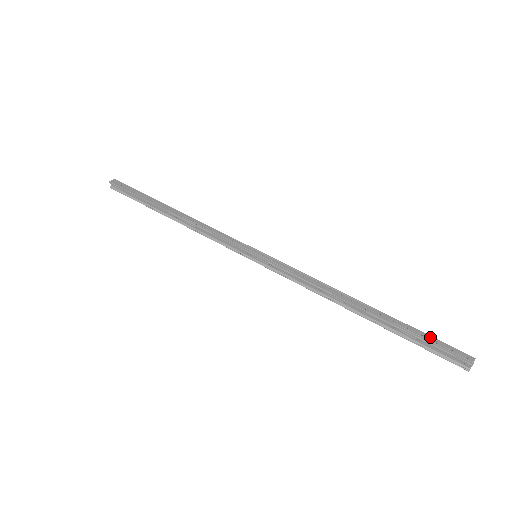
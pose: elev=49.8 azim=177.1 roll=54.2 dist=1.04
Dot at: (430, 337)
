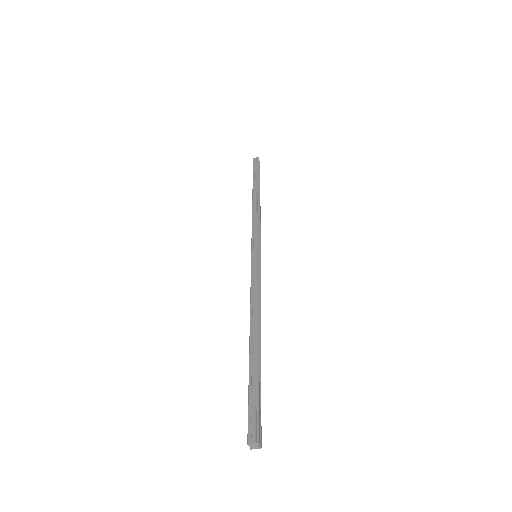
Dot at: (256, 397)
